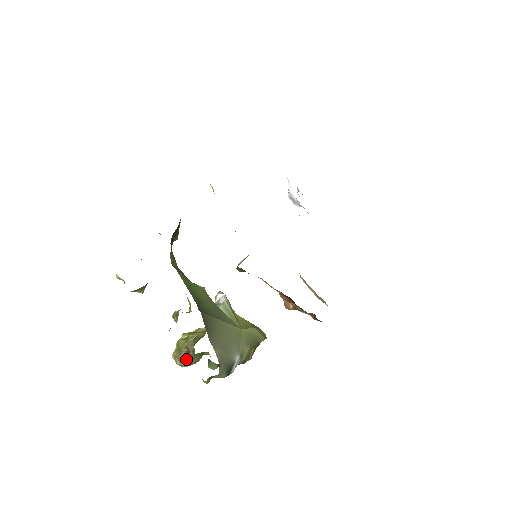
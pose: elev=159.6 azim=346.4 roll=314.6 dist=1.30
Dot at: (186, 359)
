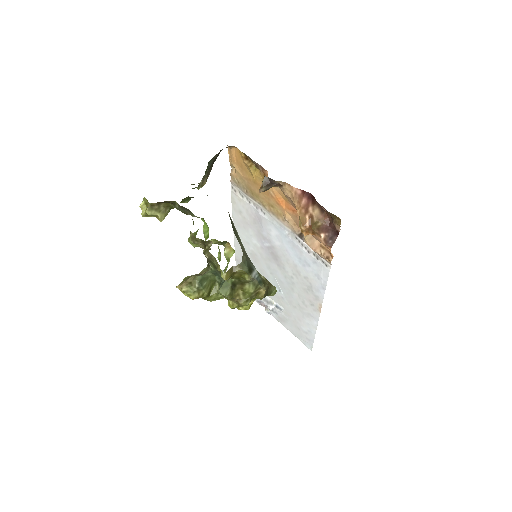
Dot at: (197, 276)
